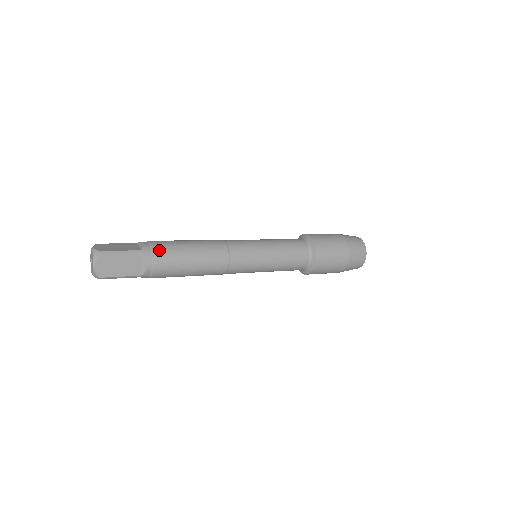
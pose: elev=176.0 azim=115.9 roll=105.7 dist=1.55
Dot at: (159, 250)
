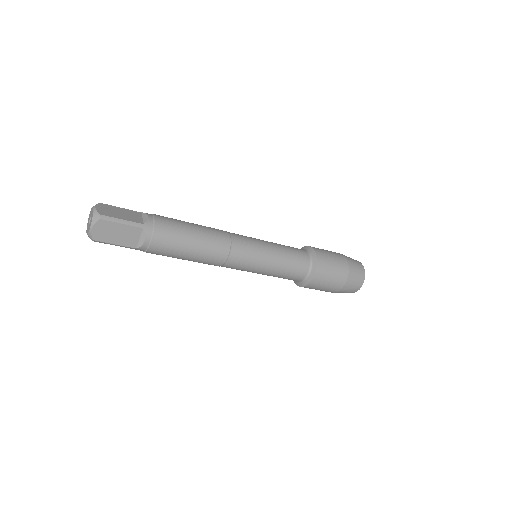
Dot at: occluded
